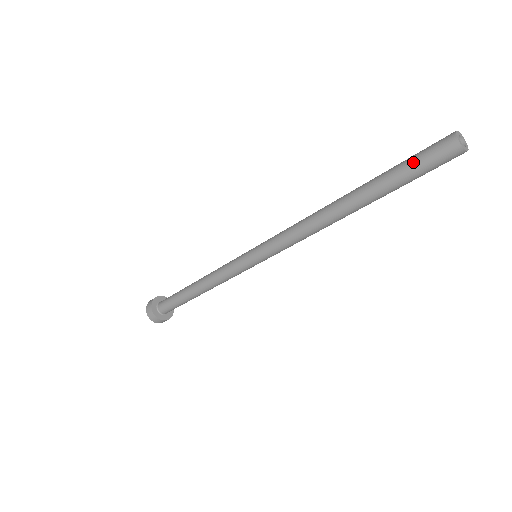
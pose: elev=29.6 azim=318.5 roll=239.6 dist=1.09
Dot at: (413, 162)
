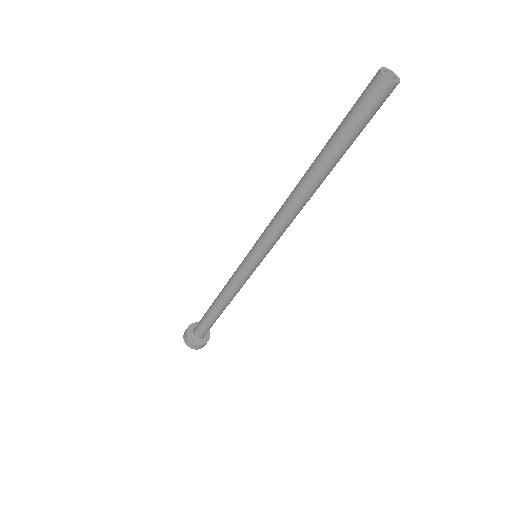
Dot at: (352, 107)
